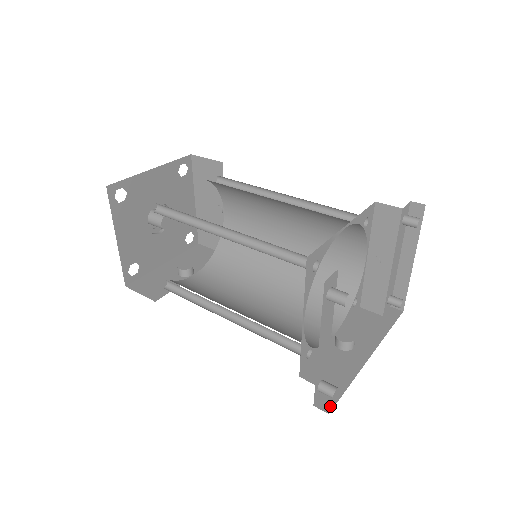
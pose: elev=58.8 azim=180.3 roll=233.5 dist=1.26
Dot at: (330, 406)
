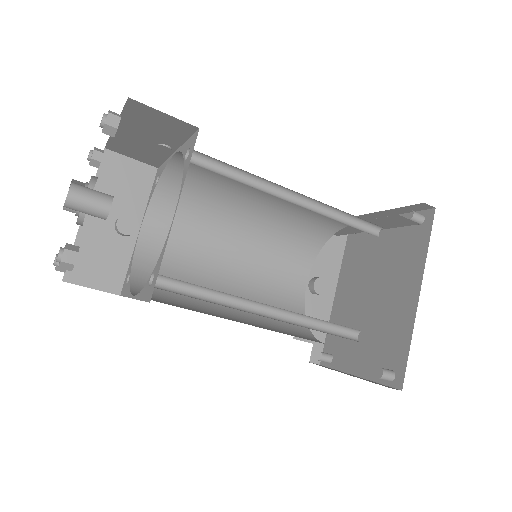
Dot at: (319, 358)
